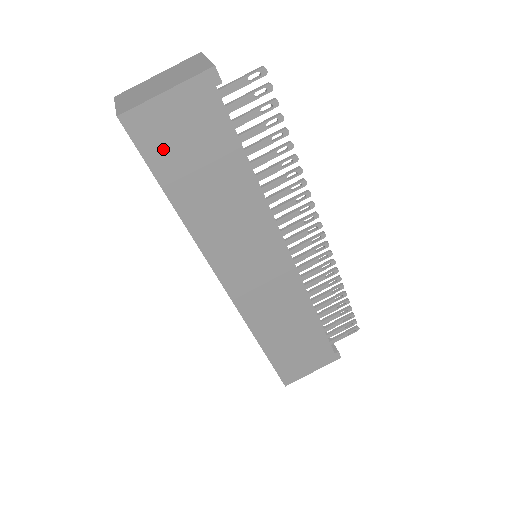
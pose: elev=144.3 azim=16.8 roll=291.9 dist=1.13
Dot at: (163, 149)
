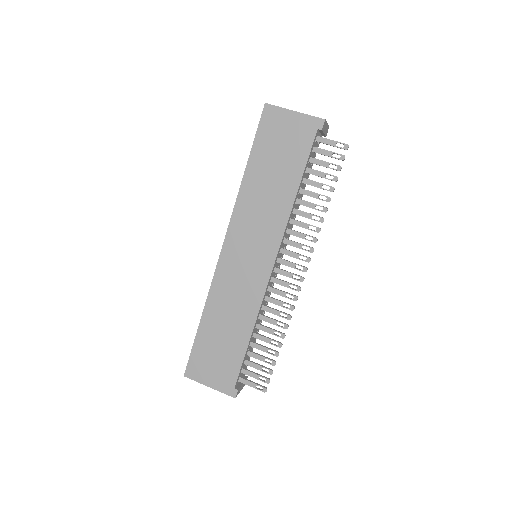
Dot at: (269, 136)
